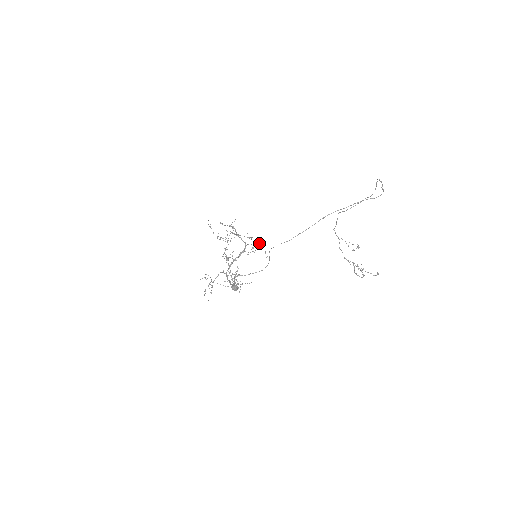
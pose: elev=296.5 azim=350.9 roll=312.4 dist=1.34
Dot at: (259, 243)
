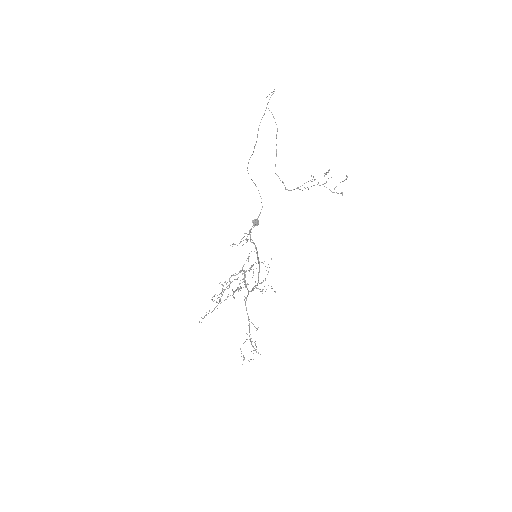
Dot at: (251, 267)
